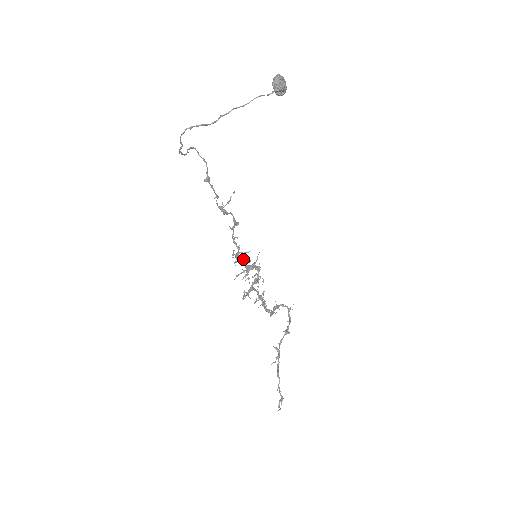
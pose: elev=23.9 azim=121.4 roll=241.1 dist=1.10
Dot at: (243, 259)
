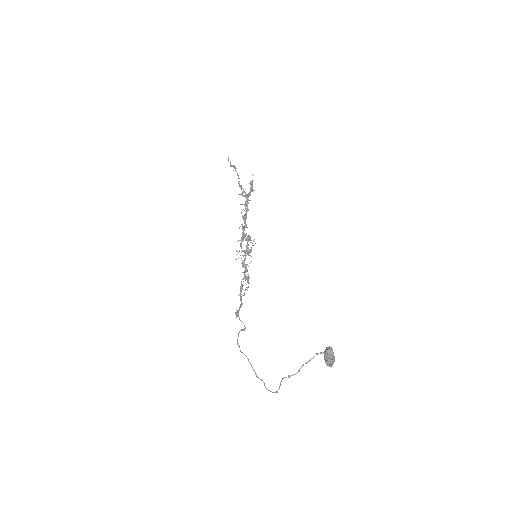
Dot at: (245, 259)
